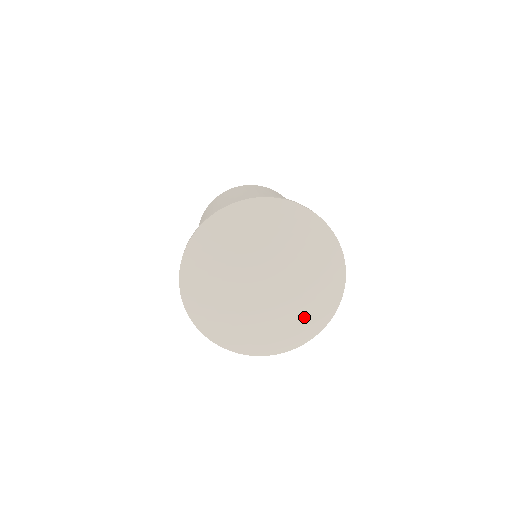
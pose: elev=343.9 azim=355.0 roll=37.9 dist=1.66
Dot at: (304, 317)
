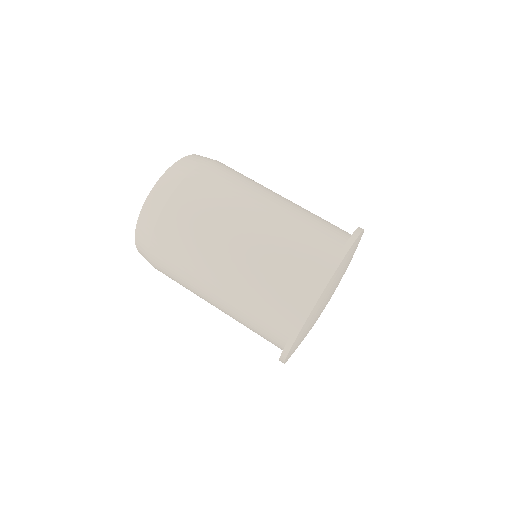
Dot at: occluded
